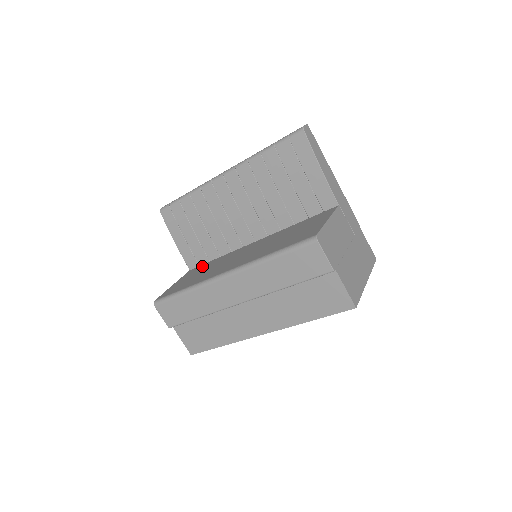
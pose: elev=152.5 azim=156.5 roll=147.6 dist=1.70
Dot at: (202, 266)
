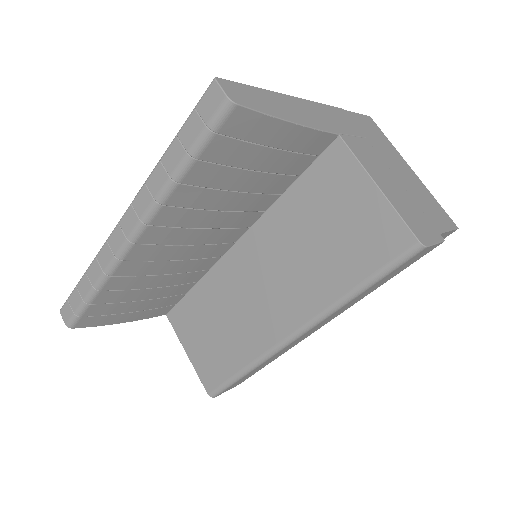
Dot at: (188, 308)
